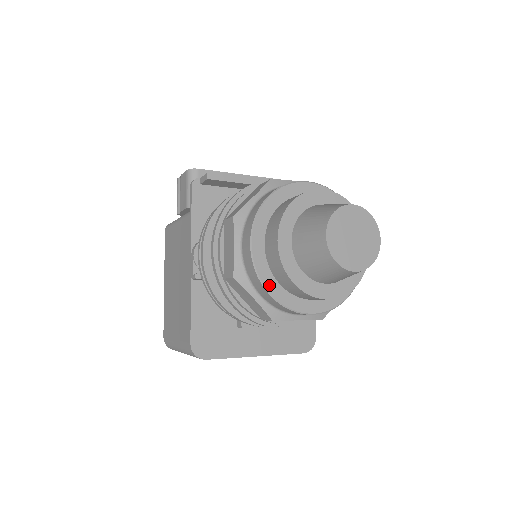
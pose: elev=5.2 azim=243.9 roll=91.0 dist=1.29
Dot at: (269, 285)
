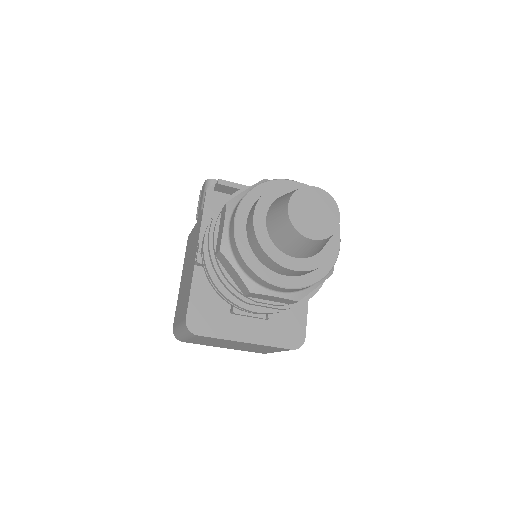
Dot at: (246, 255)
